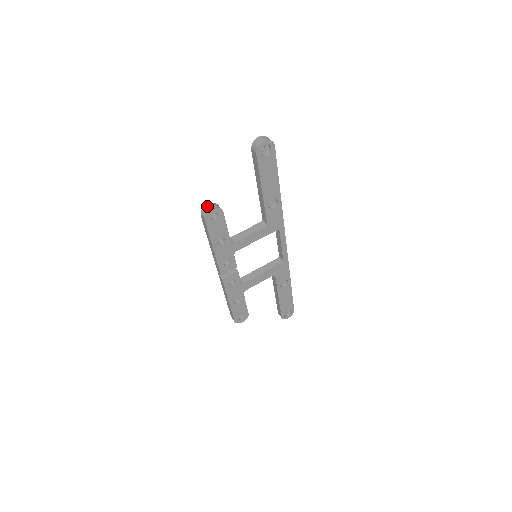
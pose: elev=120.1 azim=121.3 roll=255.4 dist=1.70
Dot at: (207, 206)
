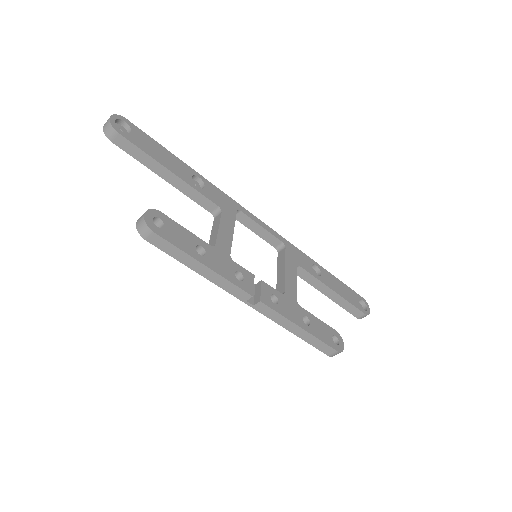
Dot at: (138, 221)
